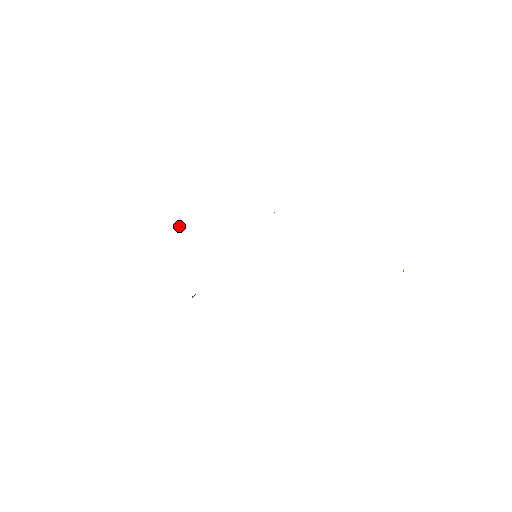
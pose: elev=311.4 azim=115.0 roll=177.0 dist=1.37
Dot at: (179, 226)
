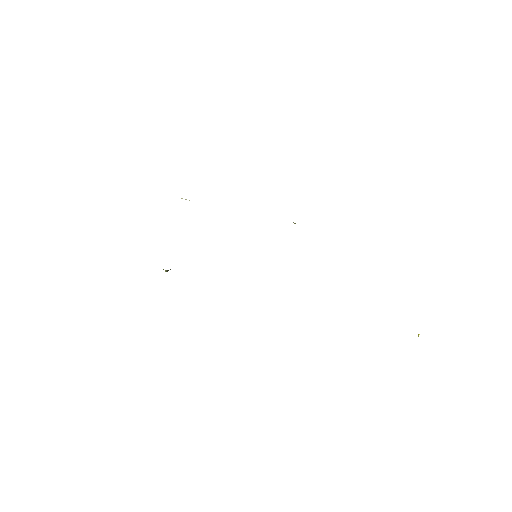
Dot at: occluded
